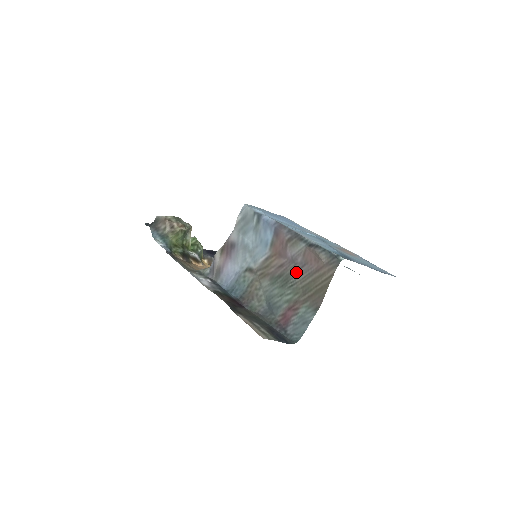
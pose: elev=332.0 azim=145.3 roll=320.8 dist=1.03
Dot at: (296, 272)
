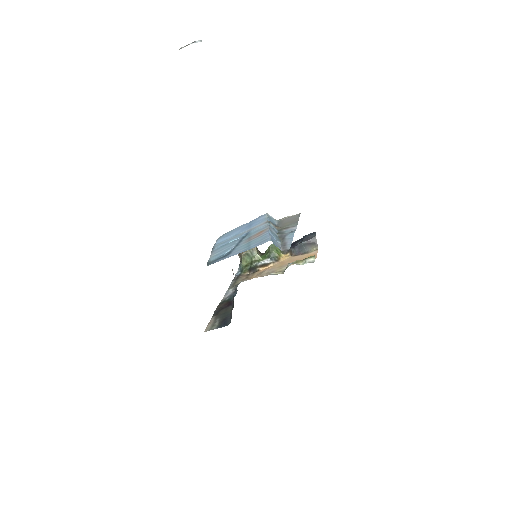
Dot at: occluded
